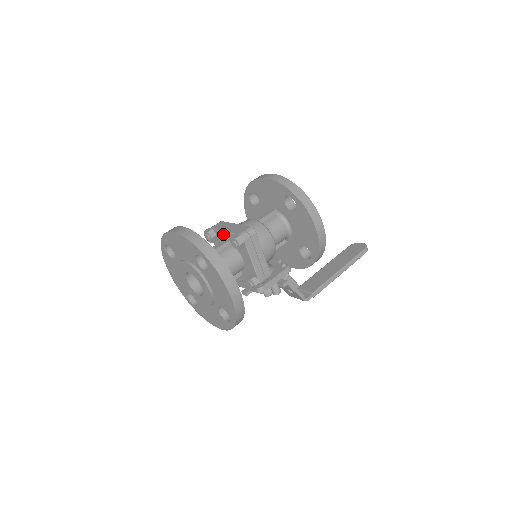
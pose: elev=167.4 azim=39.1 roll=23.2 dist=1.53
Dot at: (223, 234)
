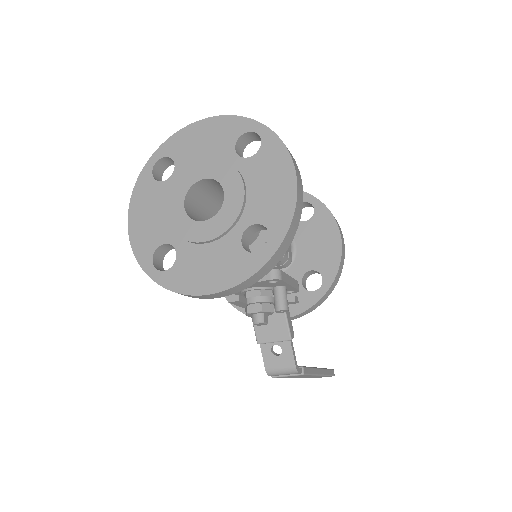
Dot at: occluded
